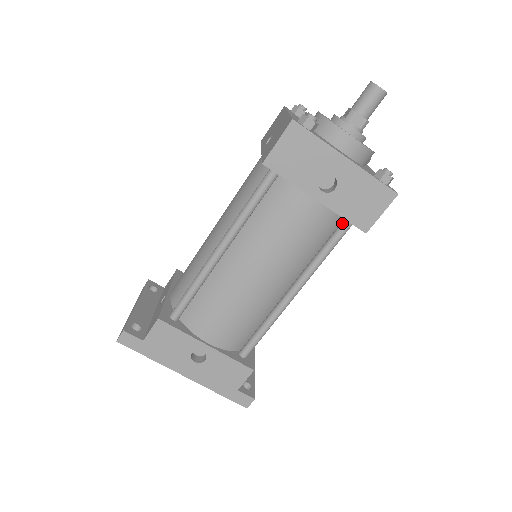
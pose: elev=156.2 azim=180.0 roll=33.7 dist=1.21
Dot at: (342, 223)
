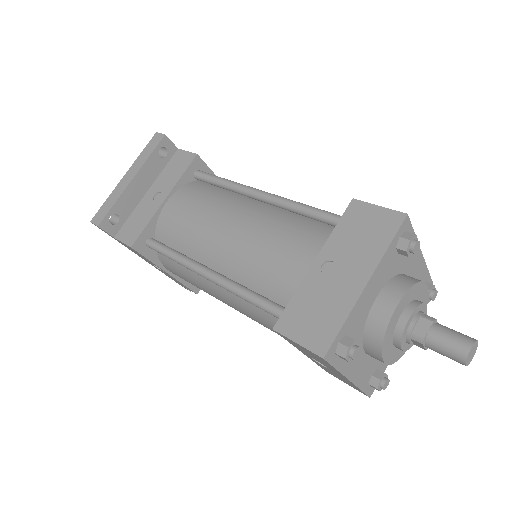
Dot at: occluded
